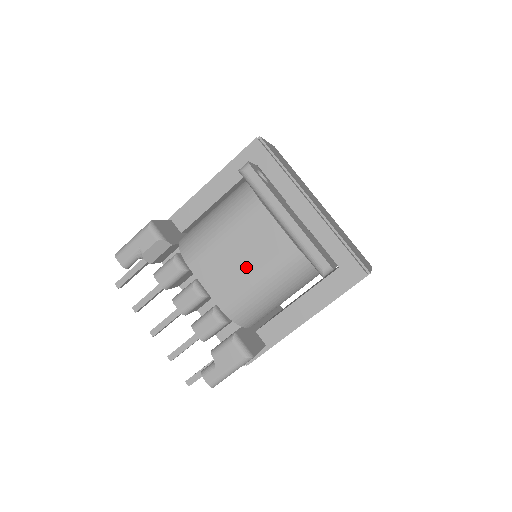
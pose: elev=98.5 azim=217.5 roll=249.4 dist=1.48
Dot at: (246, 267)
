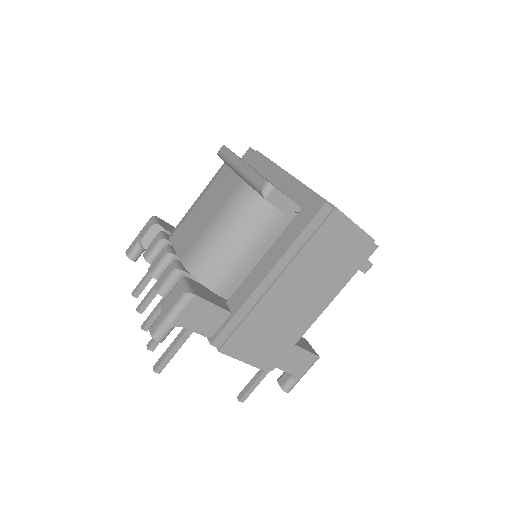
Dot at: (207, 218)
